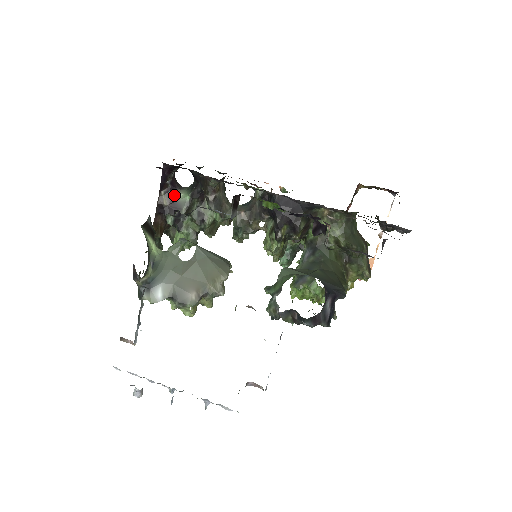
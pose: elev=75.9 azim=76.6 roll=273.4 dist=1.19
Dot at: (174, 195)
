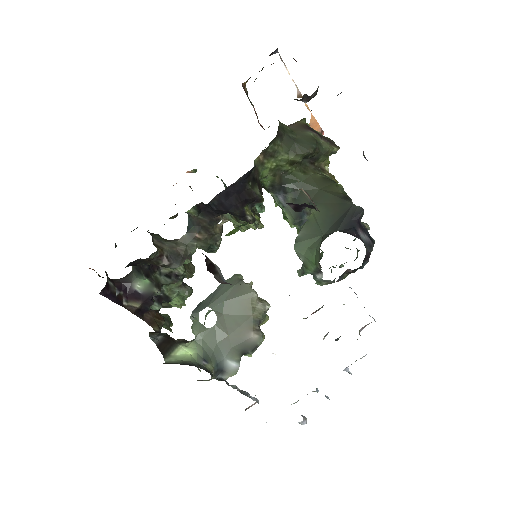
Dot at: (134, 293)
